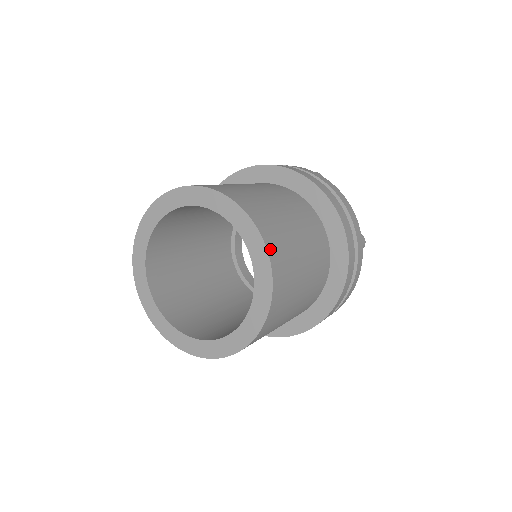
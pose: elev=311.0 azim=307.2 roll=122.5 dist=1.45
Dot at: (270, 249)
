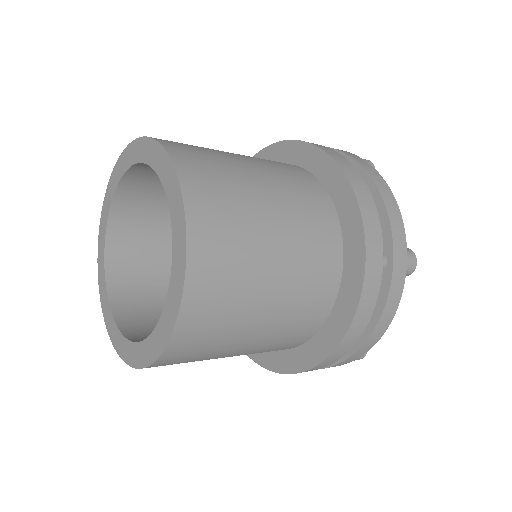
Dot at: (171, 349)
